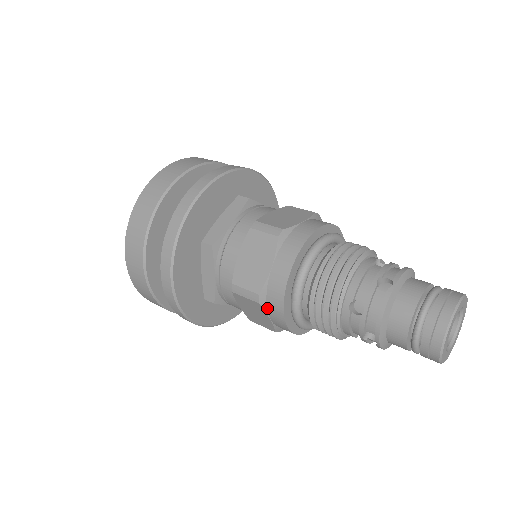
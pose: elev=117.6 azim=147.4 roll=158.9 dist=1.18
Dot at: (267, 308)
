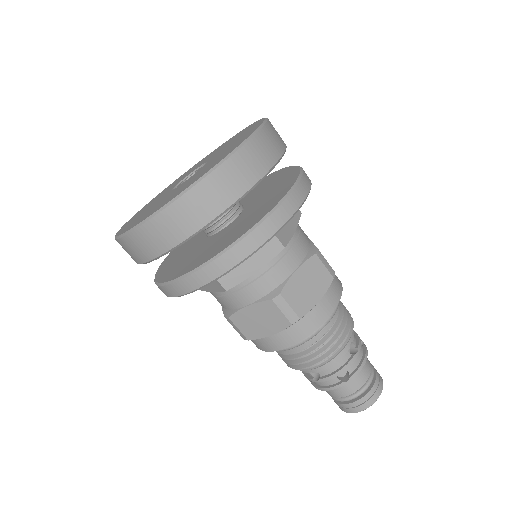
Dot at: occluded
